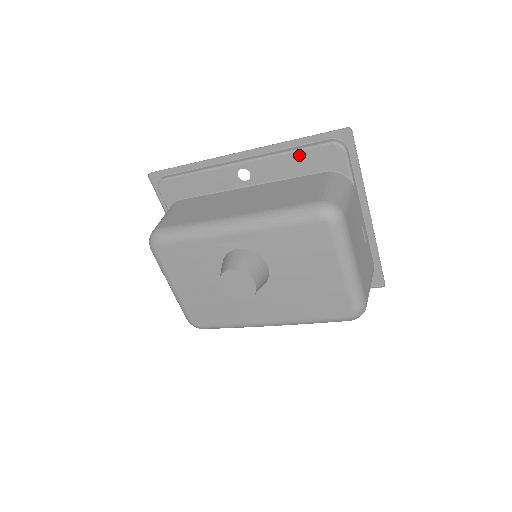
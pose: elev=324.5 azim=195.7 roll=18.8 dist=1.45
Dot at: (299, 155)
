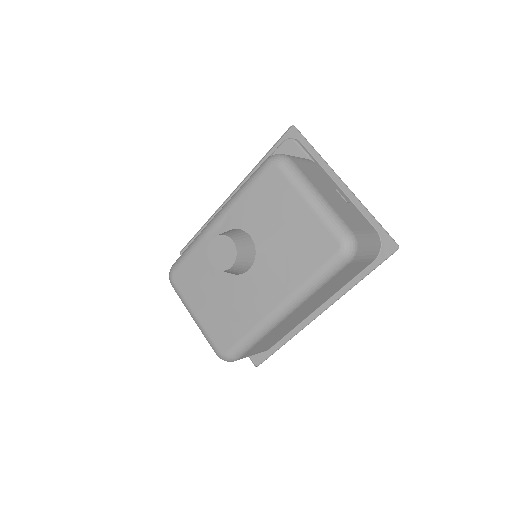
Dot at: occluded
